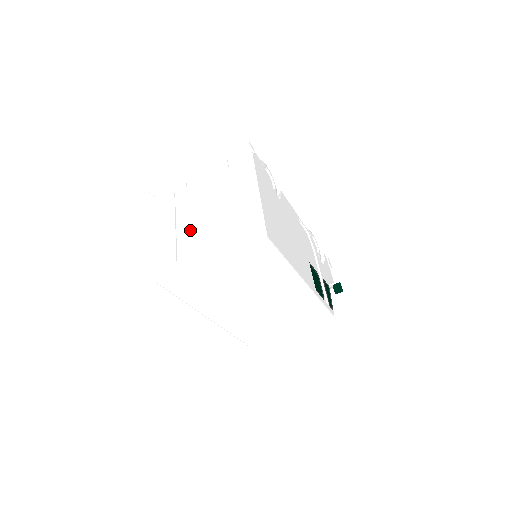
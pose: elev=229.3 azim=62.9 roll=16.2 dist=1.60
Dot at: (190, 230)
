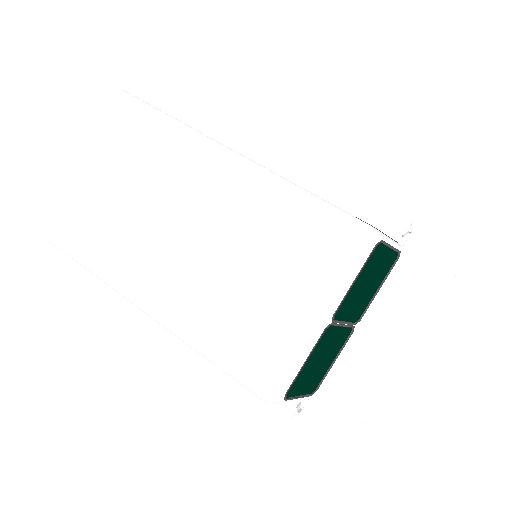
Dot at: occluded
